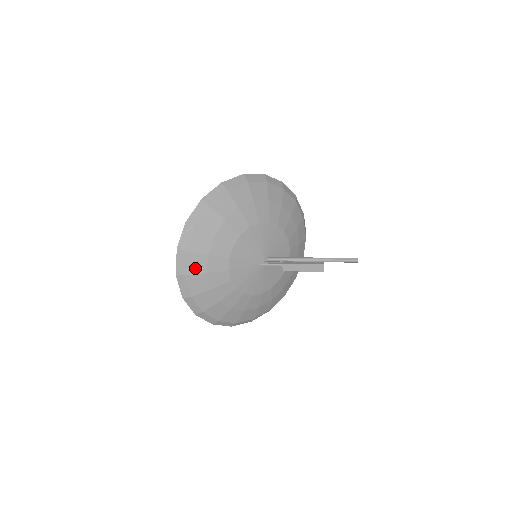
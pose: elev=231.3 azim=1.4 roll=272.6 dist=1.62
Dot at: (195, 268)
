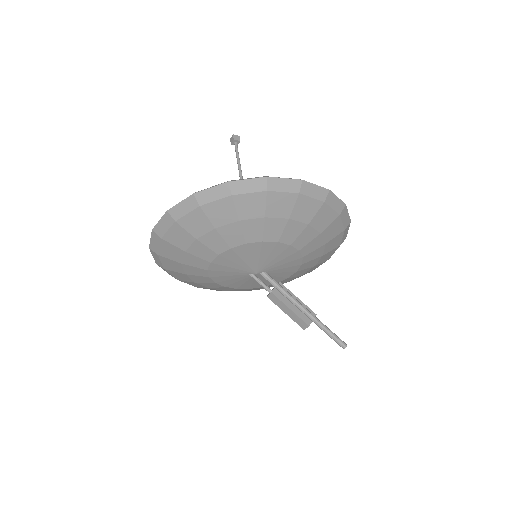
Dot at: (175, 240)
